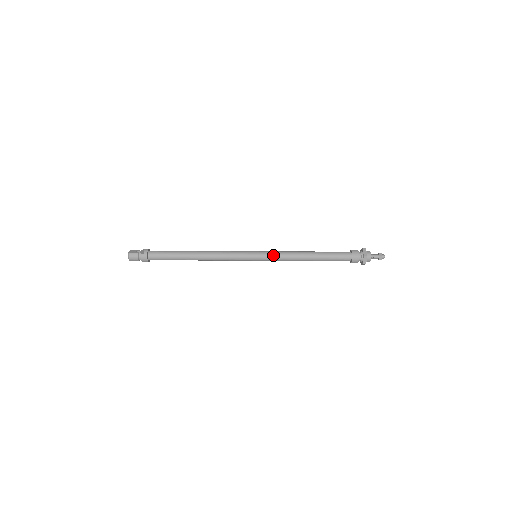
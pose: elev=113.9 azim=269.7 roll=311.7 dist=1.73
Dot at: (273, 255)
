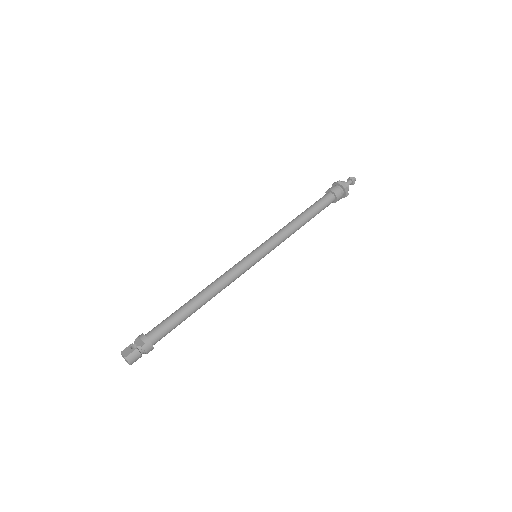
Dot at: (273, 243)
